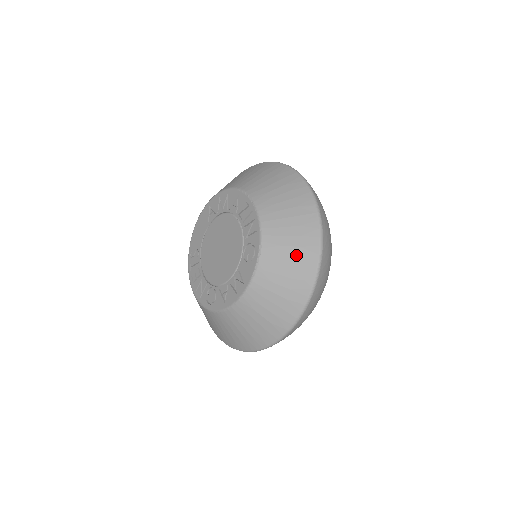
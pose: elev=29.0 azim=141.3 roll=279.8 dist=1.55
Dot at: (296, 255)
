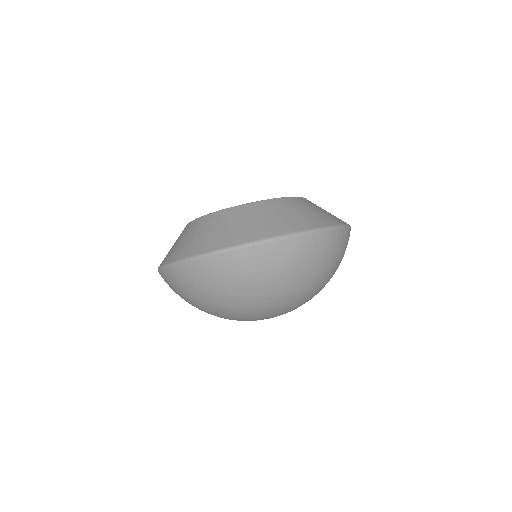
Dot at: (327, 213)
